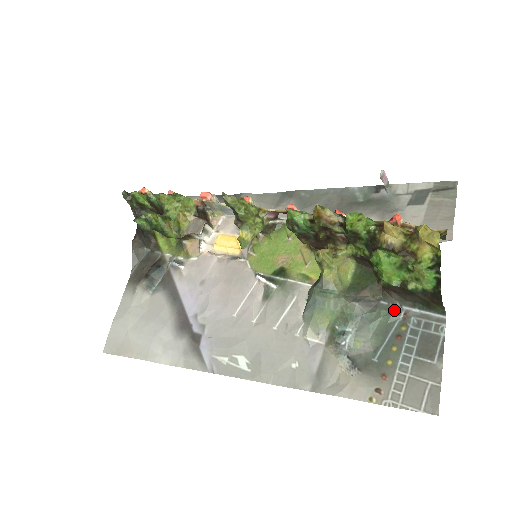
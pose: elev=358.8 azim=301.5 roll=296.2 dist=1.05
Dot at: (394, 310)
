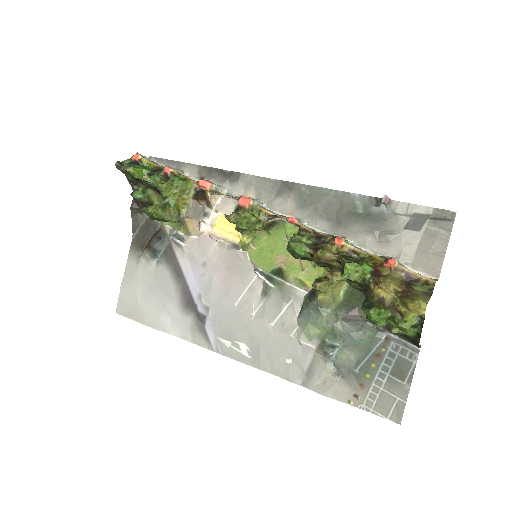
Dot at: (378, 333)
